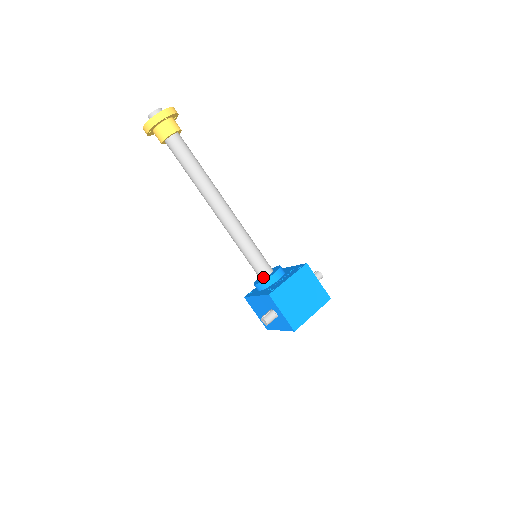
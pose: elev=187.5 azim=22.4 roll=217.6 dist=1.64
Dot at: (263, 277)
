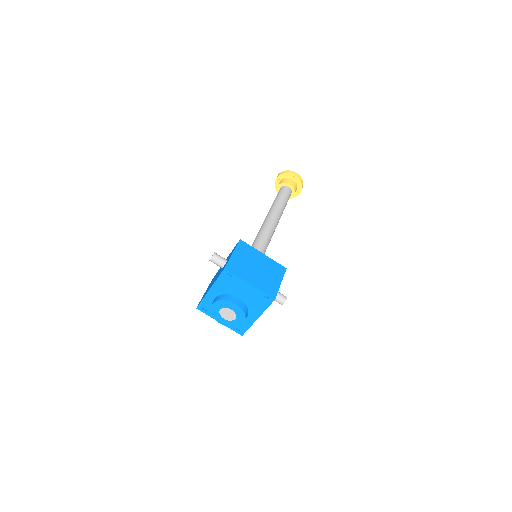
Dot at: occluded
